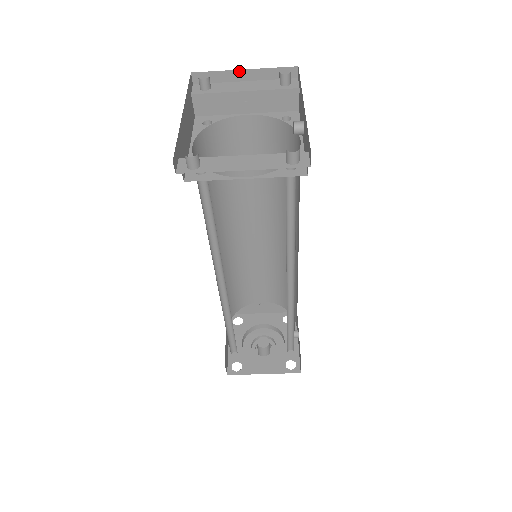
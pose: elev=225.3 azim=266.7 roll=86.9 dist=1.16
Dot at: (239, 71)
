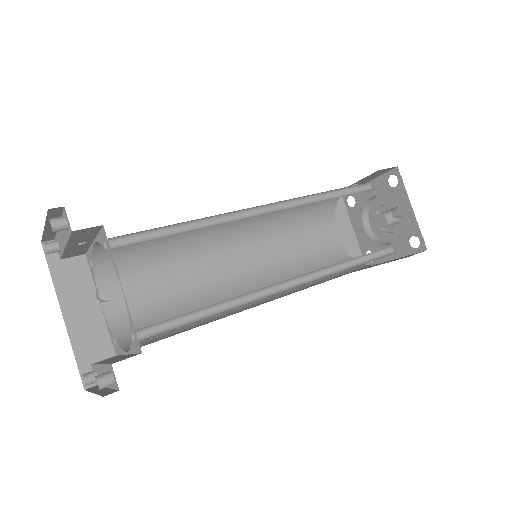
Dot at: (45, 229)
